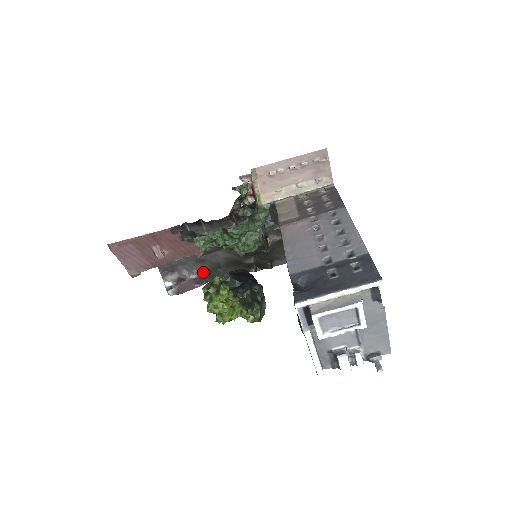
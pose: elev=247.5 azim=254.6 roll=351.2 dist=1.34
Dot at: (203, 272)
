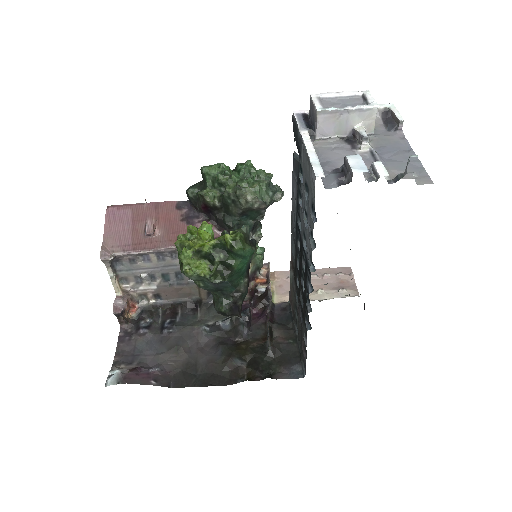
Dot at: (171, 370)
